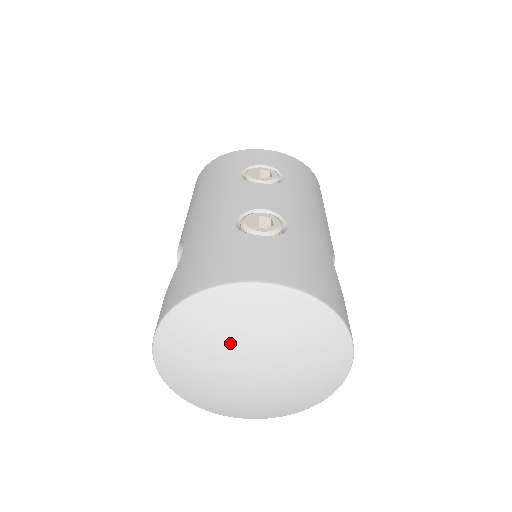
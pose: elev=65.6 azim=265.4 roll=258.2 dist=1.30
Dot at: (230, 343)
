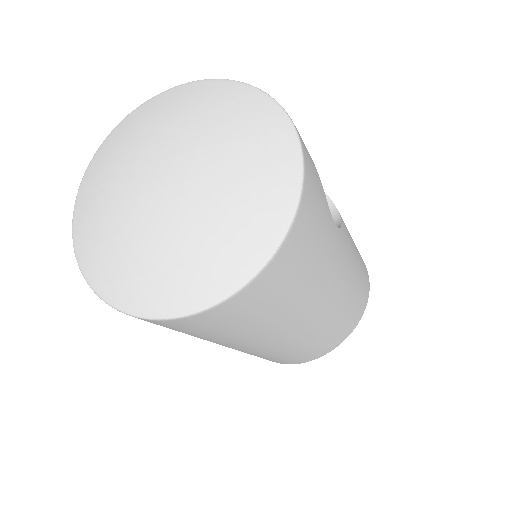
Dot at: (123, 167)
